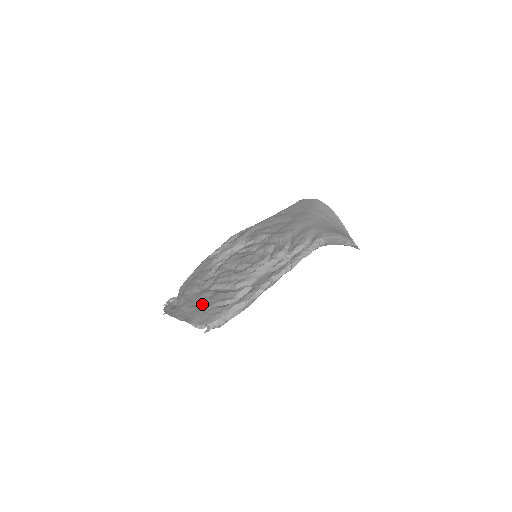
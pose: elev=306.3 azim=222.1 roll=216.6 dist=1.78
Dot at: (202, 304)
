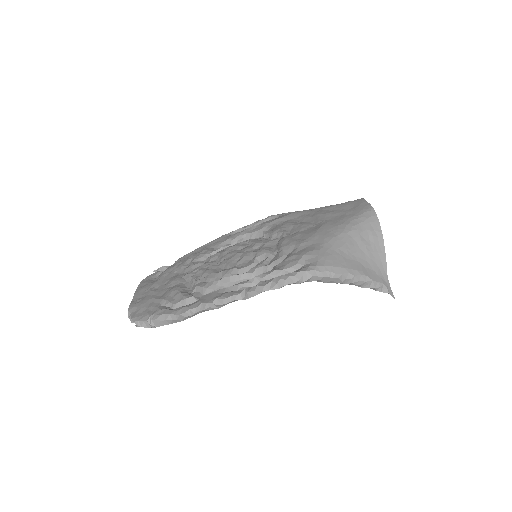
Dot at: (159, 292)
